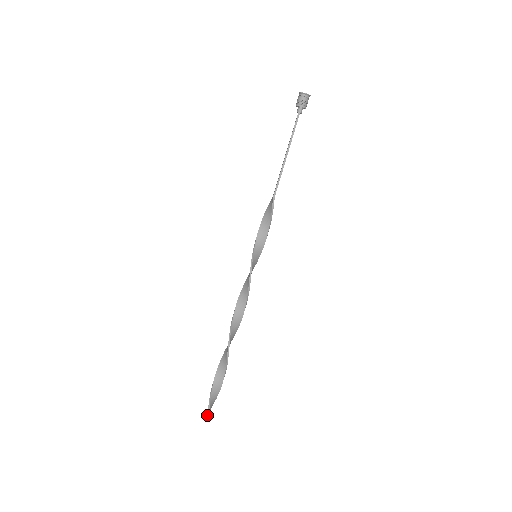
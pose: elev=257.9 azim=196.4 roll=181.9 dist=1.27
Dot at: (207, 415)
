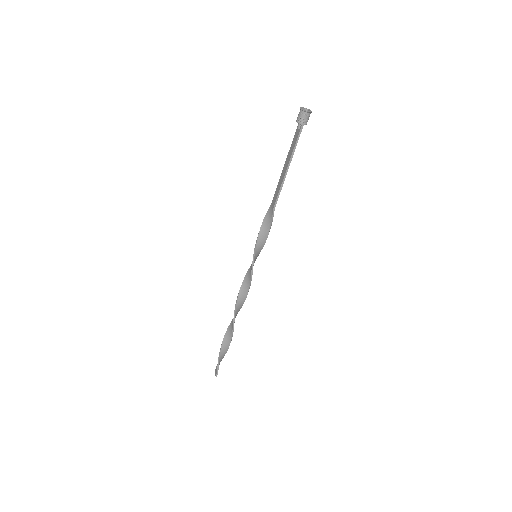
Dot at: (217, 373)
